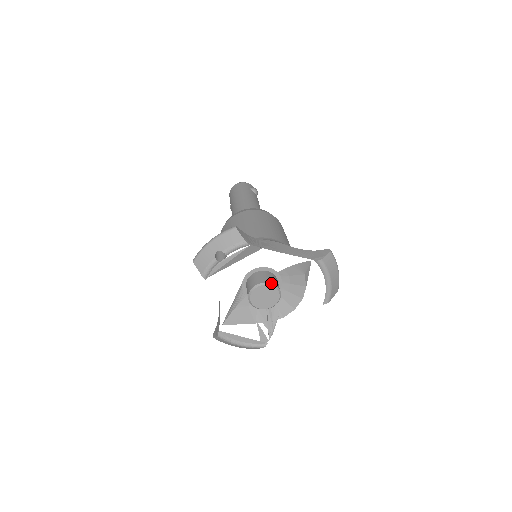
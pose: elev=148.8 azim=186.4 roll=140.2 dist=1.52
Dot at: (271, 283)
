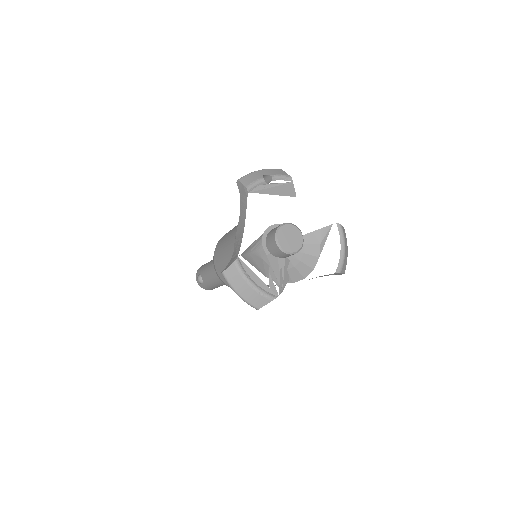
Dot at: (298, 228)
